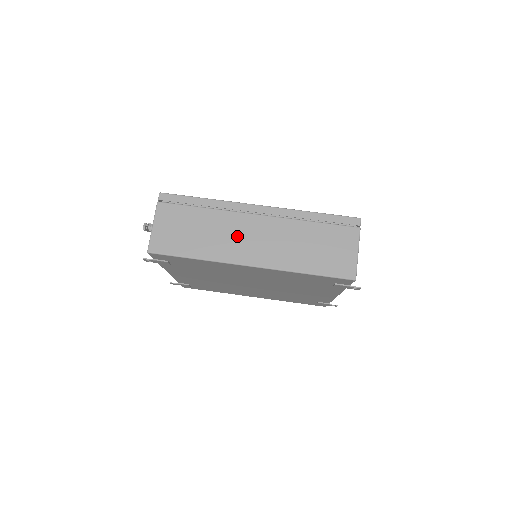
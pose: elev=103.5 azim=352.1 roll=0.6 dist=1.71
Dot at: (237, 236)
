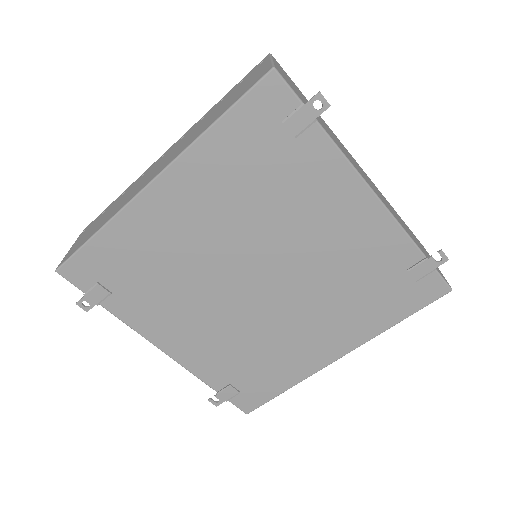
Dot at: (142, 182)
